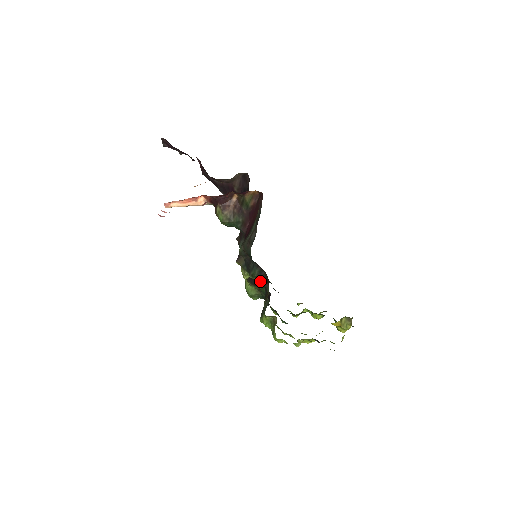
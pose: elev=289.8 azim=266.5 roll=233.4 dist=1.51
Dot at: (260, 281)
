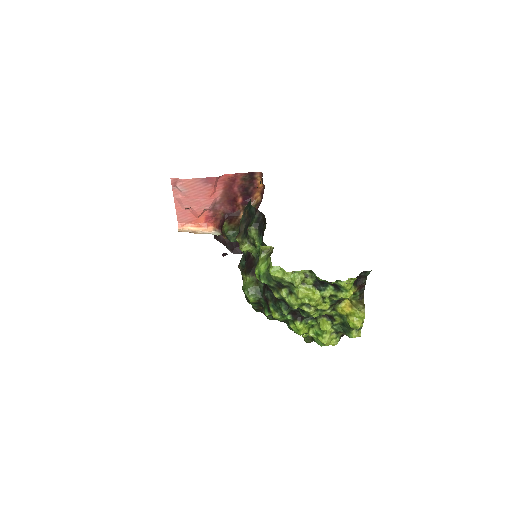
Dot at: (258, 238)
